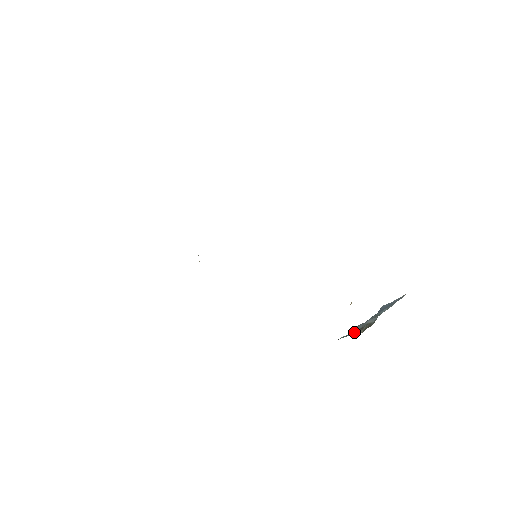
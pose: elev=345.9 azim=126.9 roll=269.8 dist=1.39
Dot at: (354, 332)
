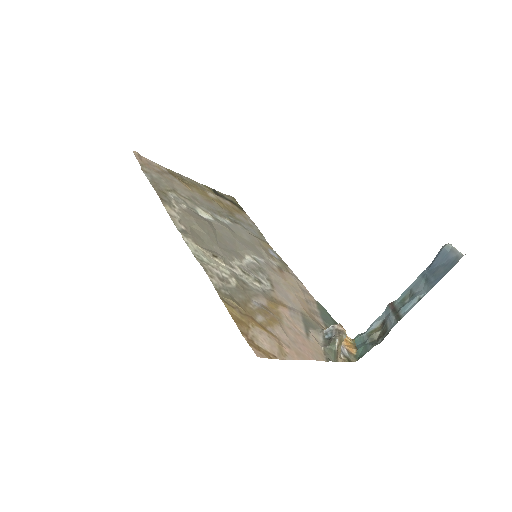
Dot at: (375, 326)
